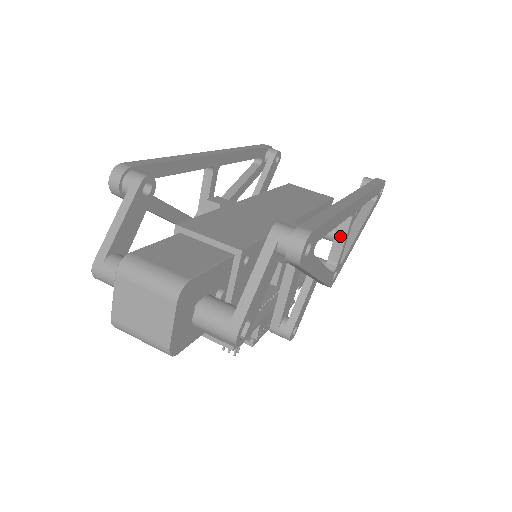
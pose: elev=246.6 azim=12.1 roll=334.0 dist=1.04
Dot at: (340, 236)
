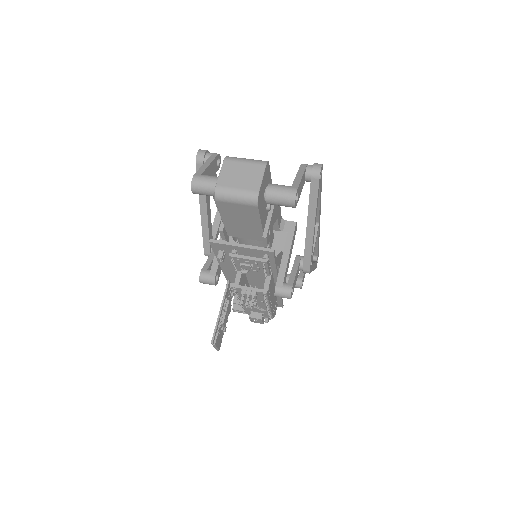
Dot at: occluded
